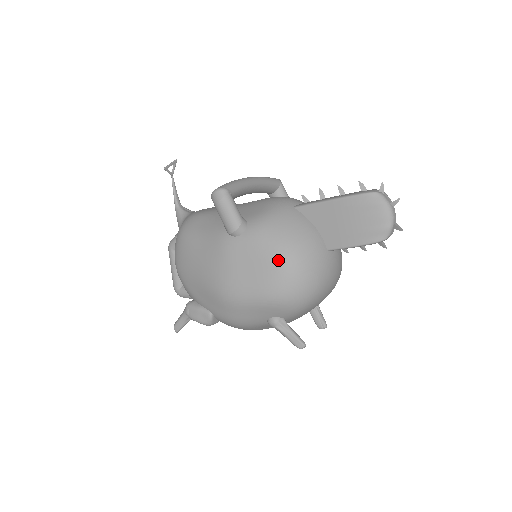
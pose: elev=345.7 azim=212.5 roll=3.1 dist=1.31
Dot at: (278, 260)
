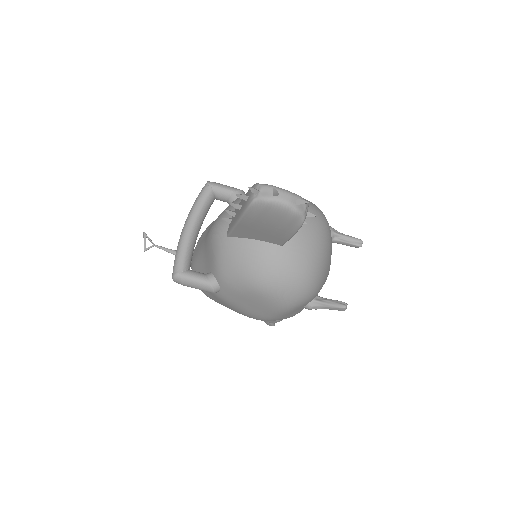
Dot at: (257, 292)
